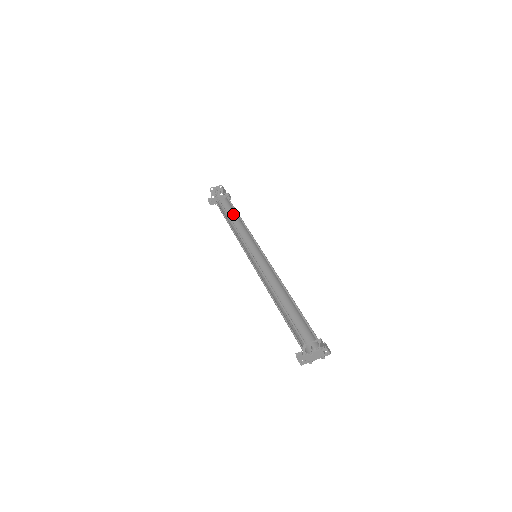
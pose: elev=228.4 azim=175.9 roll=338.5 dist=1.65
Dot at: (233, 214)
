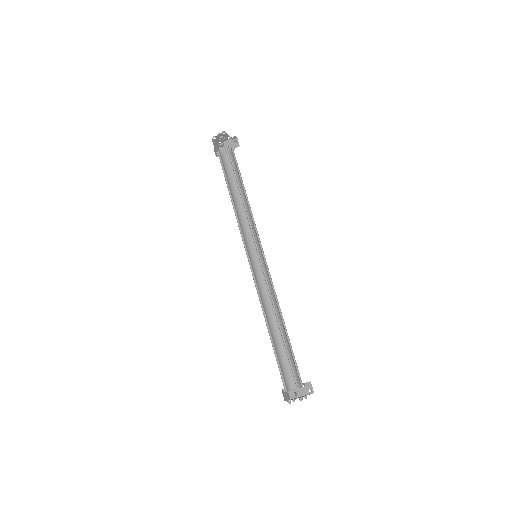
Dot at: (239, 178)
